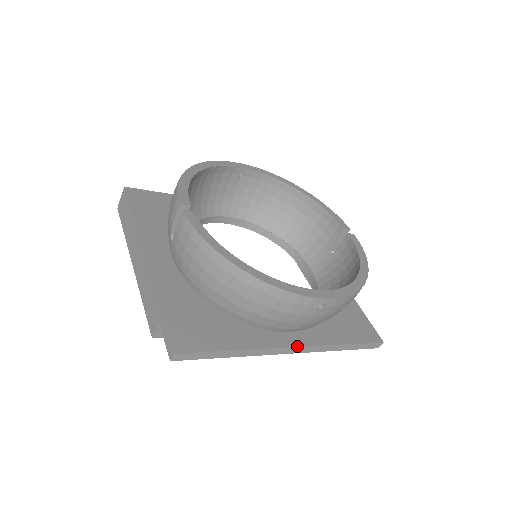
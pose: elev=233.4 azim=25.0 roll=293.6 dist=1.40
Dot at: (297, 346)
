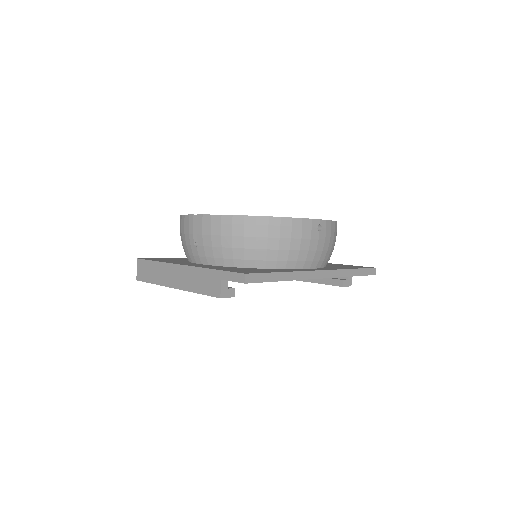
Dot at: (321, 270)
